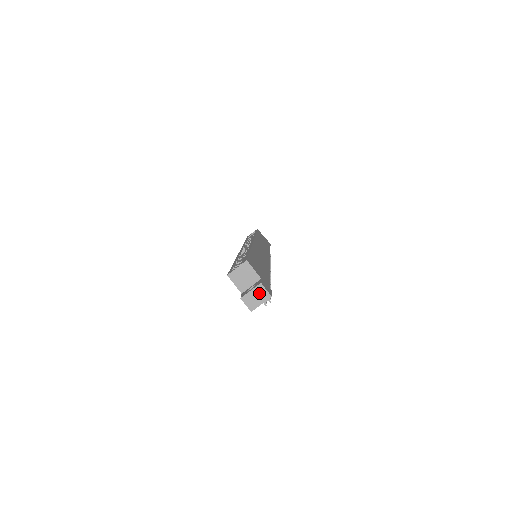
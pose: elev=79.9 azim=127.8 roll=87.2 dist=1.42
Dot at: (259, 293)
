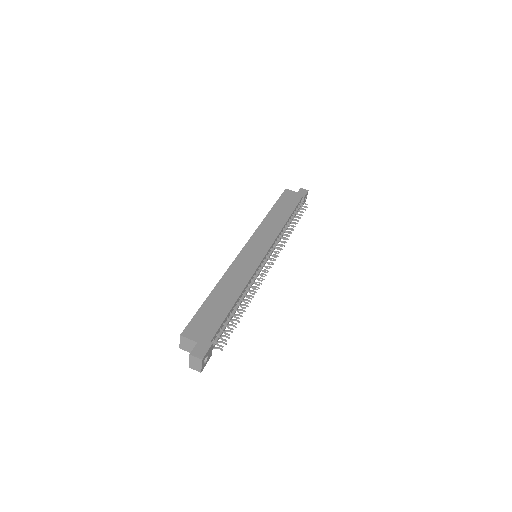
Dot at: (194, 361)
